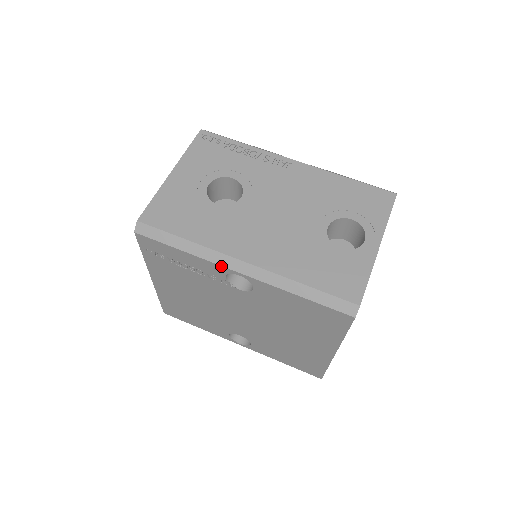
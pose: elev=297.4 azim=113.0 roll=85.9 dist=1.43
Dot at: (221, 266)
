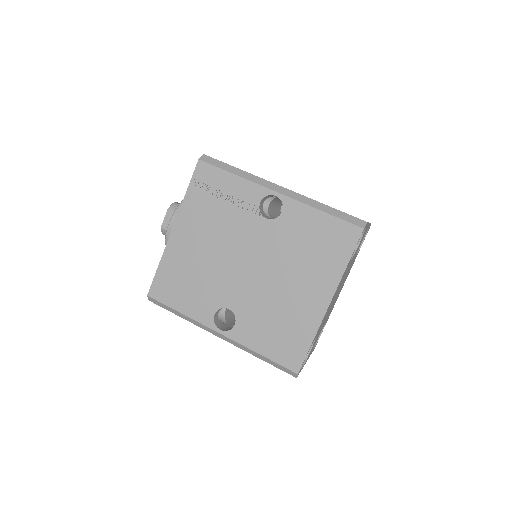
Dot at: (263, 187)
